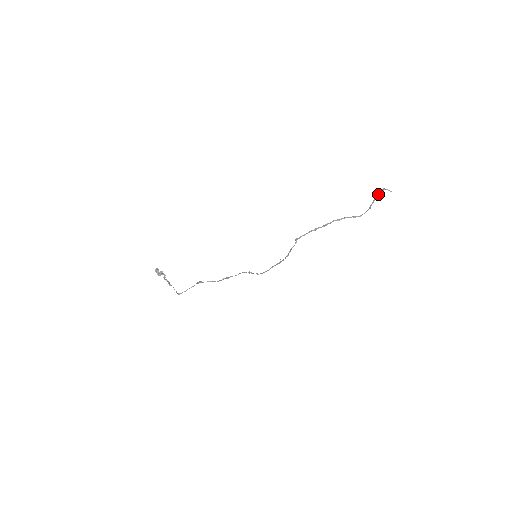
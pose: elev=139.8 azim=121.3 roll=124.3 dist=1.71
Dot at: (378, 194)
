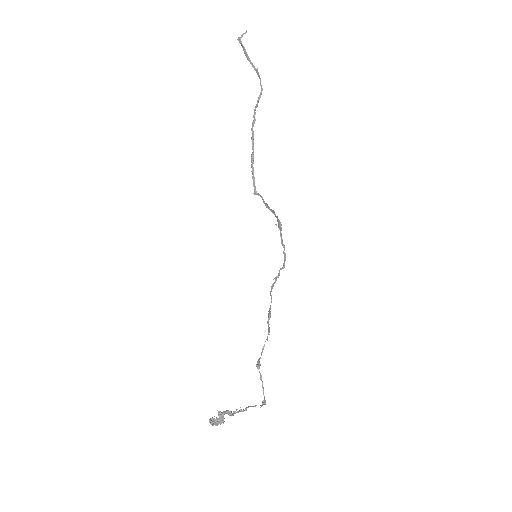
Dot at: occluded
